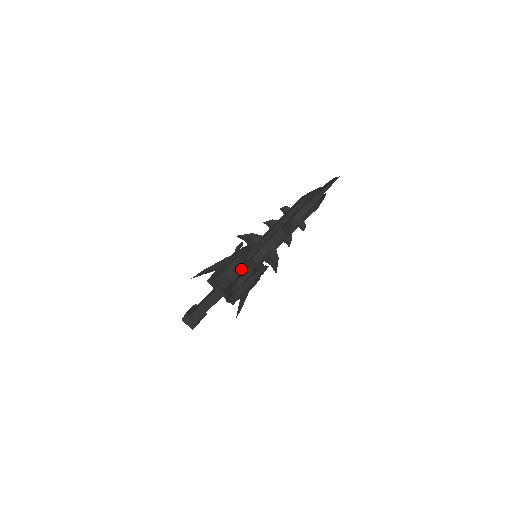
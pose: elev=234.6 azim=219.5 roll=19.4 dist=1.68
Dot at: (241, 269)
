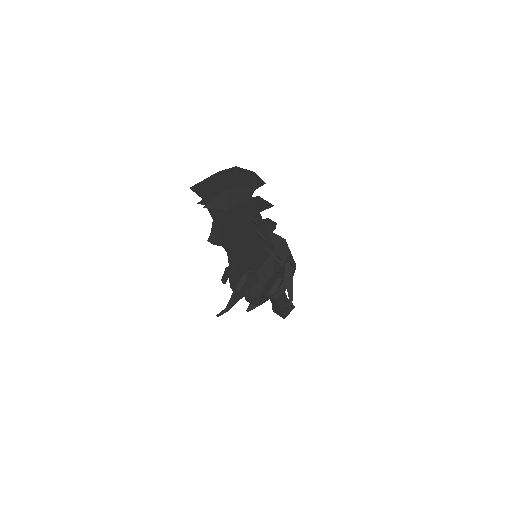
Dot at: occluded
